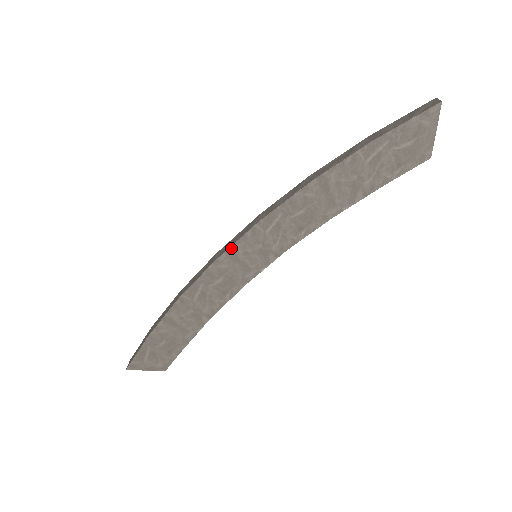
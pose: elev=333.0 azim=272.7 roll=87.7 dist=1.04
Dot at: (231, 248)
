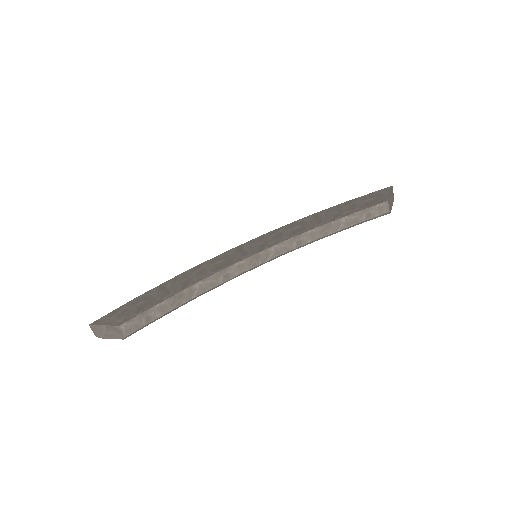
Dot at: (241, 245)
